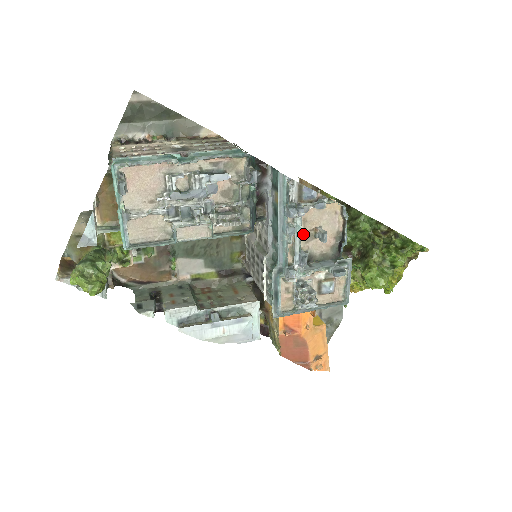
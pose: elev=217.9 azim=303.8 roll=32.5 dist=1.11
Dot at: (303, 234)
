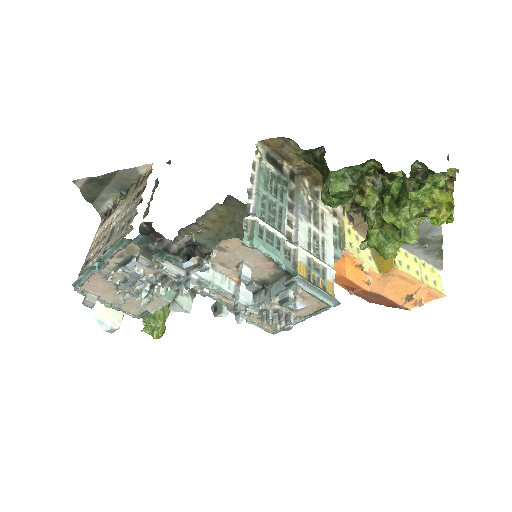
Dot at: (234, 272)
